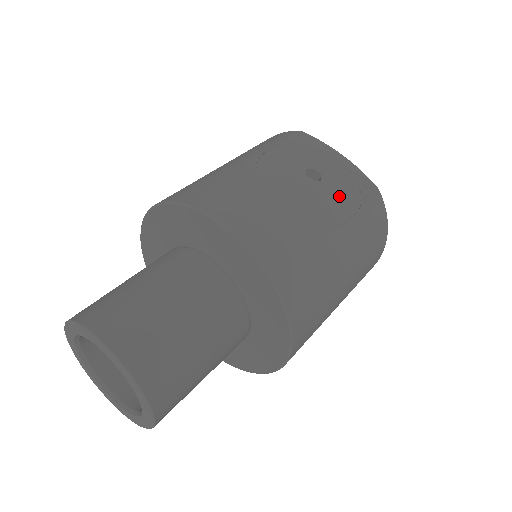
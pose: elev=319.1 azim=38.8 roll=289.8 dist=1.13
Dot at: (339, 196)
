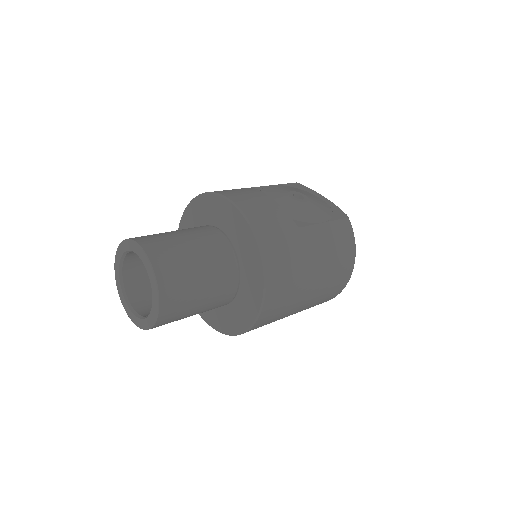
Dot at: (315, 210)
